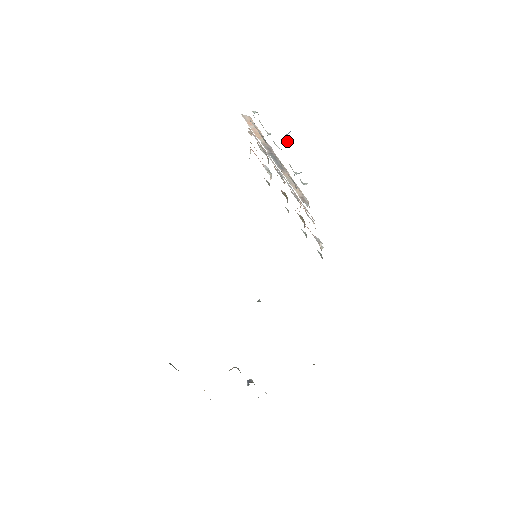
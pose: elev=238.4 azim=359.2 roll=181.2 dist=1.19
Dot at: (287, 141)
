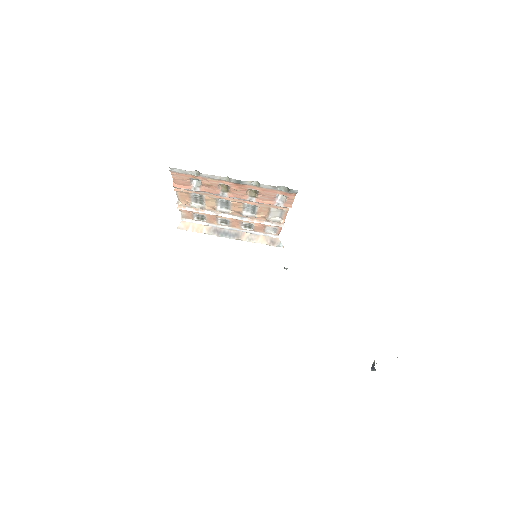
Dot at: occluded
